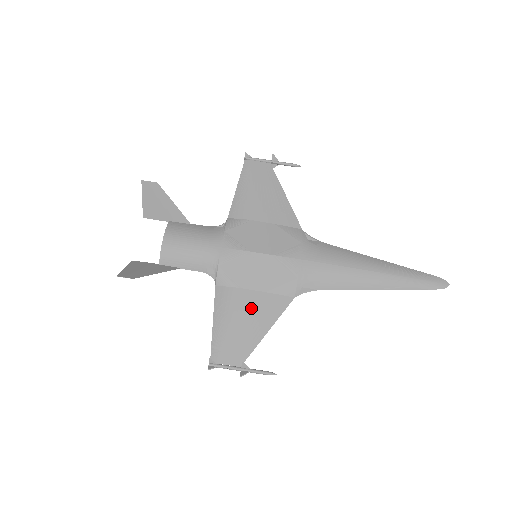
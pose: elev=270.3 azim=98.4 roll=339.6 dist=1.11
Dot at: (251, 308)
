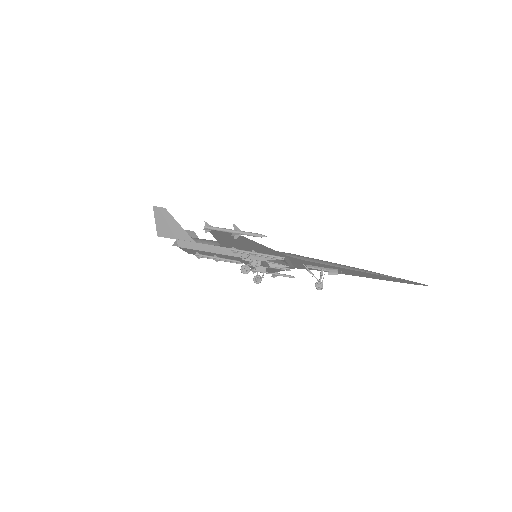
Dot at: occluded
